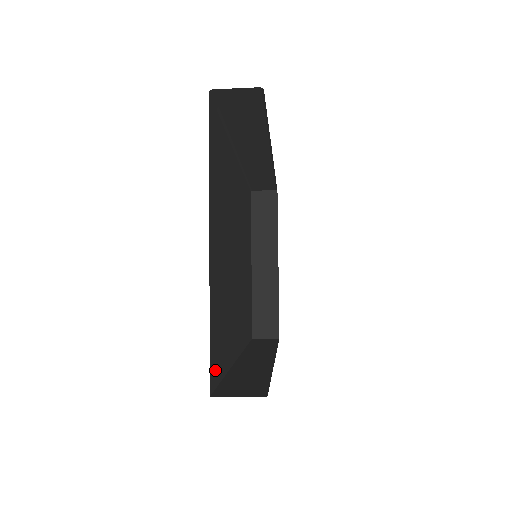
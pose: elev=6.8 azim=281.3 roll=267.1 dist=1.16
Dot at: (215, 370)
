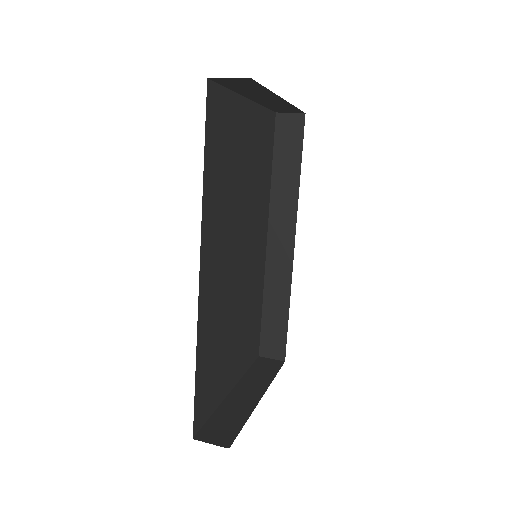
Dot at: (257, 344)
